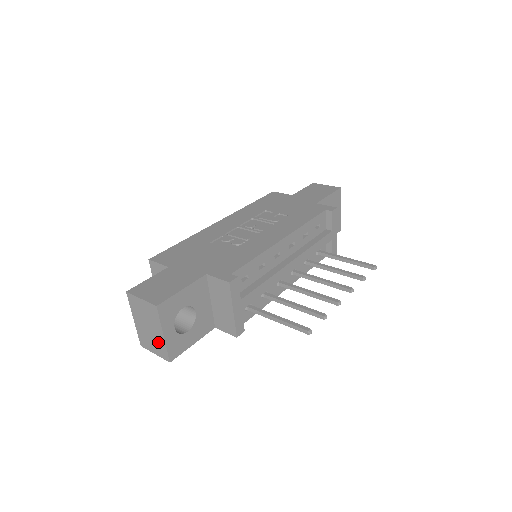
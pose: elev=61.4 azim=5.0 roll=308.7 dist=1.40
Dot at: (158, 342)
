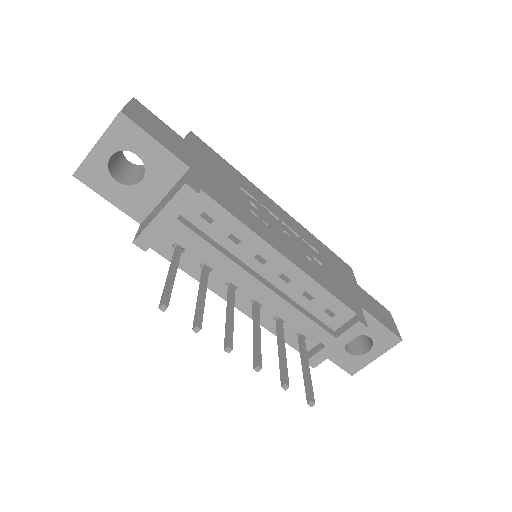
Dot at: occluded
